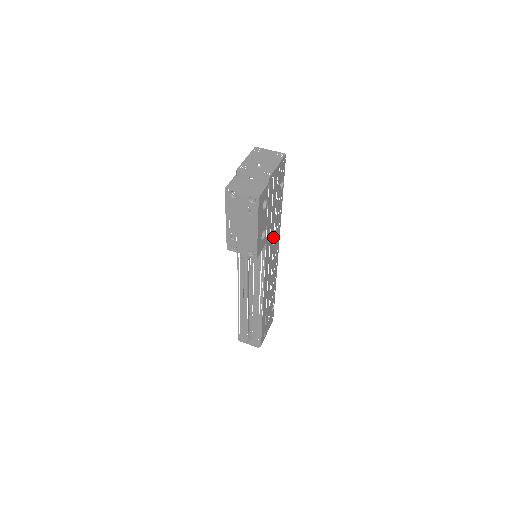
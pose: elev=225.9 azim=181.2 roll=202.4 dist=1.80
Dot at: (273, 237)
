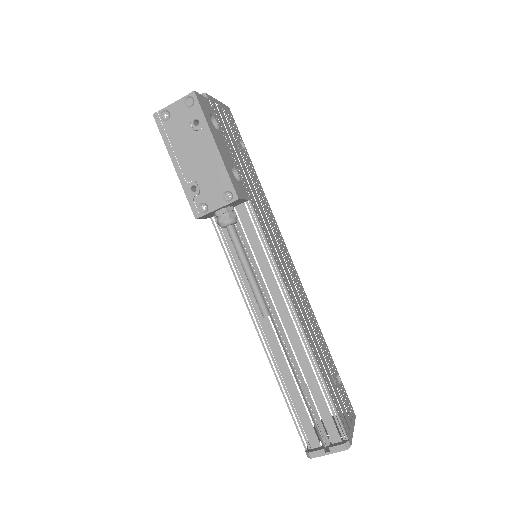
Dot at: (264, 214)
